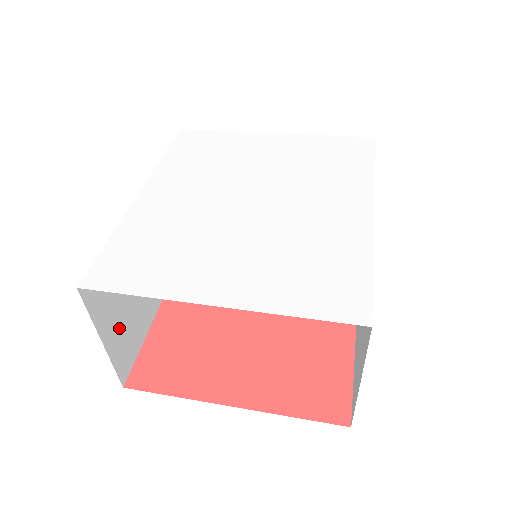
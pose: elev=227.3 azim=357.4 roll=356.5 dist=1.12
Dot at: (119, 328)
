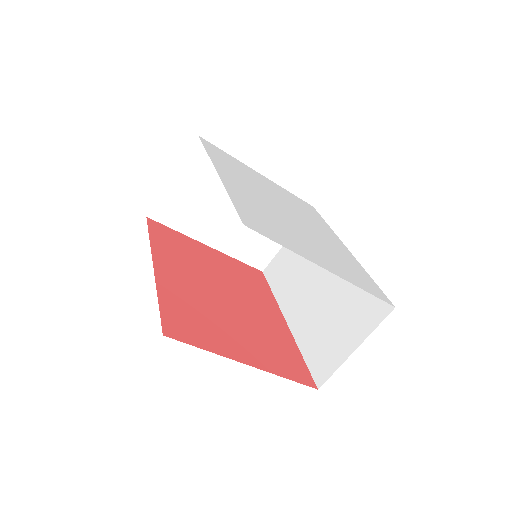
Dot at: occluded
